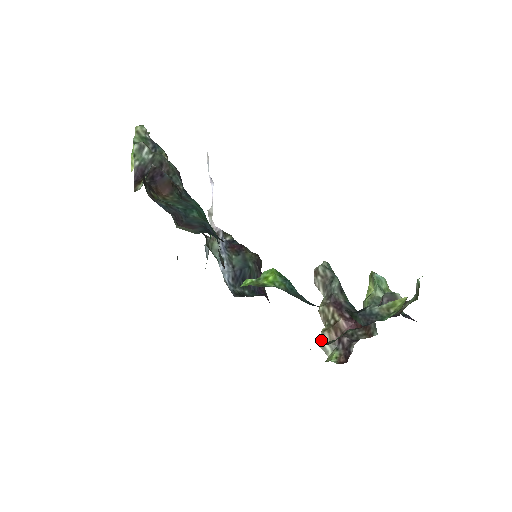
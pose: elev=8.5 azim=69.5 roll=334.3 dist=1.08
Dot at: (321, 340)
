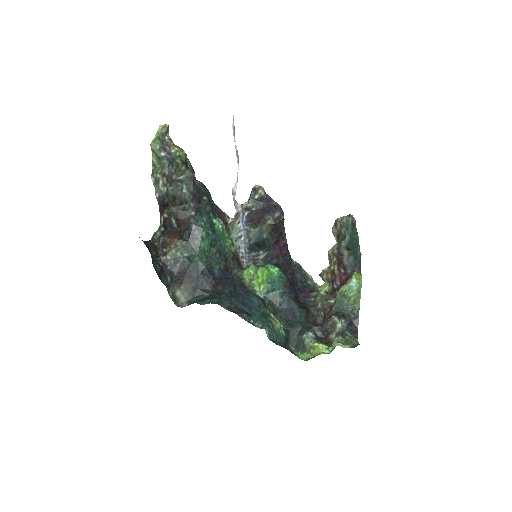
Dot at: (321, 275)
